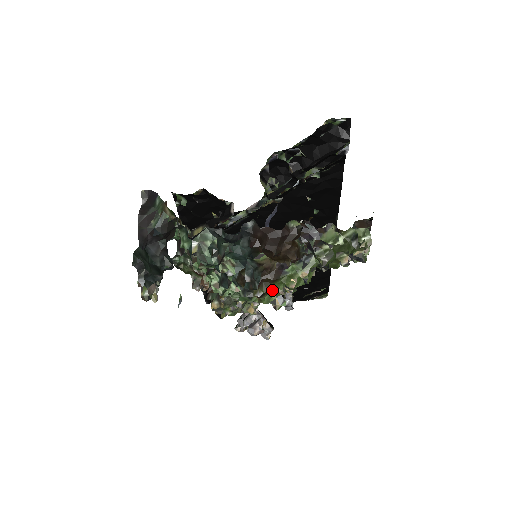
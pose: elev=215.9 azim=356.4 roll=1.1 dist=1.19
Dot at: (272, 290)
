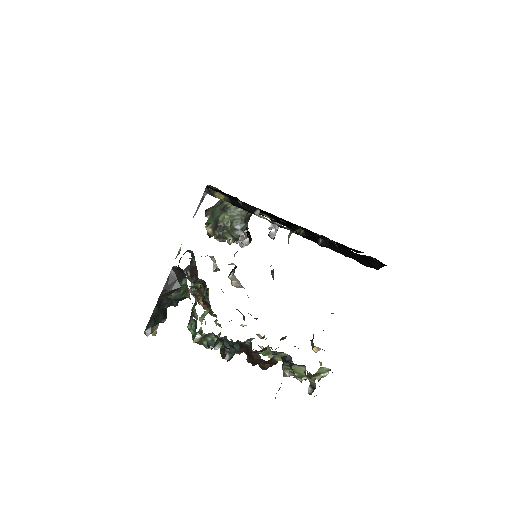
Dot at: occluded
